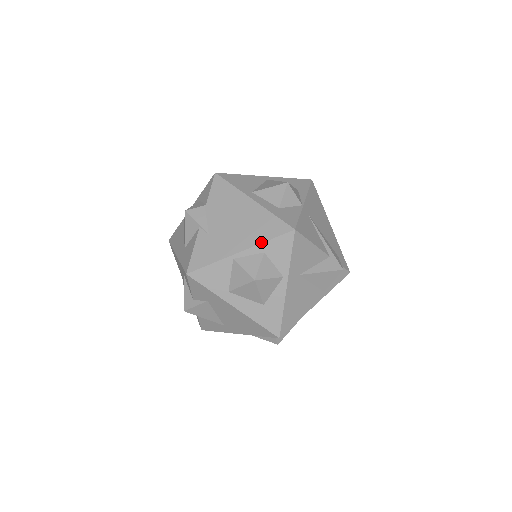
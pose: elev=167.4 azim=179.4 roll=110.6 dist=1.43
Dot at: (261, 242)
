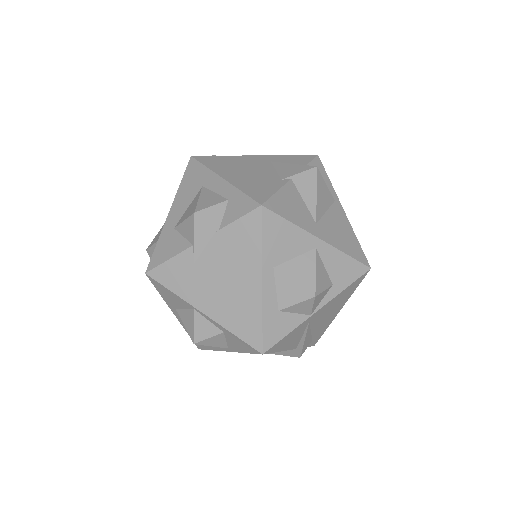
Dot at: (227, 328)
